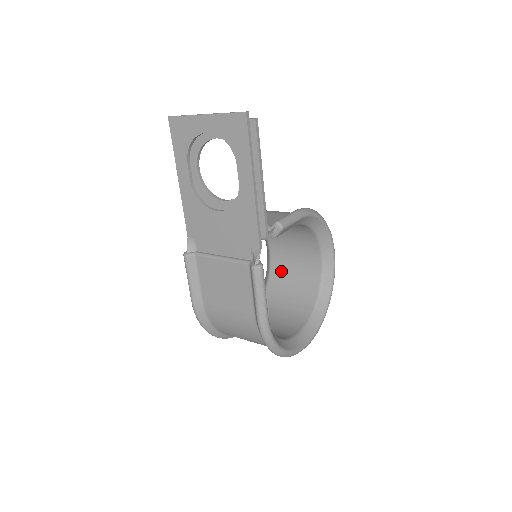
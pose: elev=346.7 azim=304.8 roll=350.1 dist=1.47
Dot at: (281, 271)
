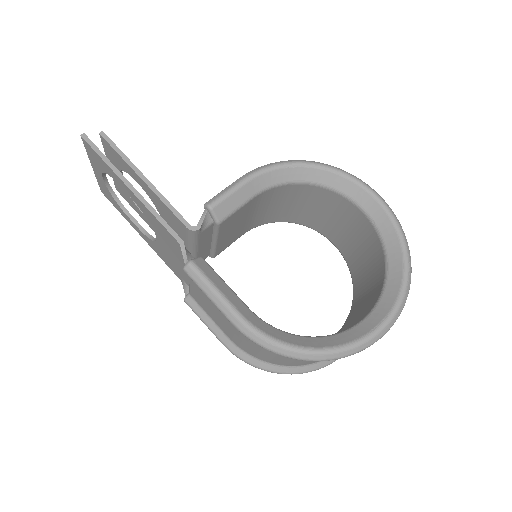
Dot at: (351, 254)
